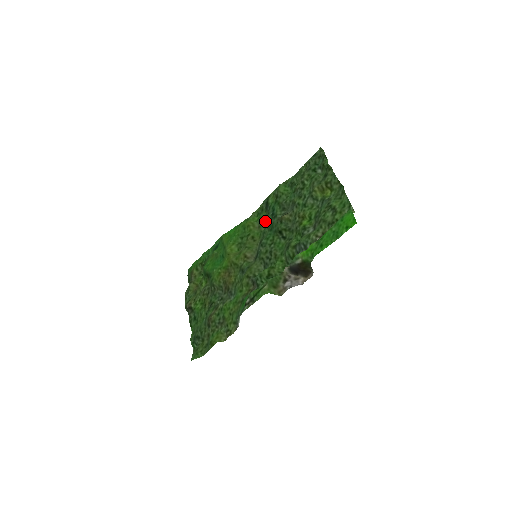
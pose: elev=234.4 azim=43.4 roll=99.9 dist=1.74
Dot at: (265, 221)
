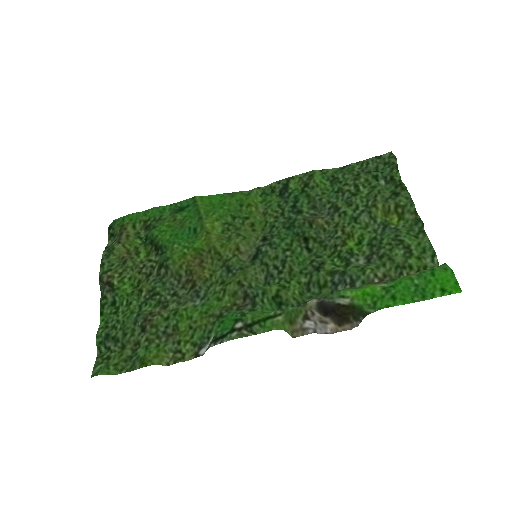
Dot at: (278, 210)
